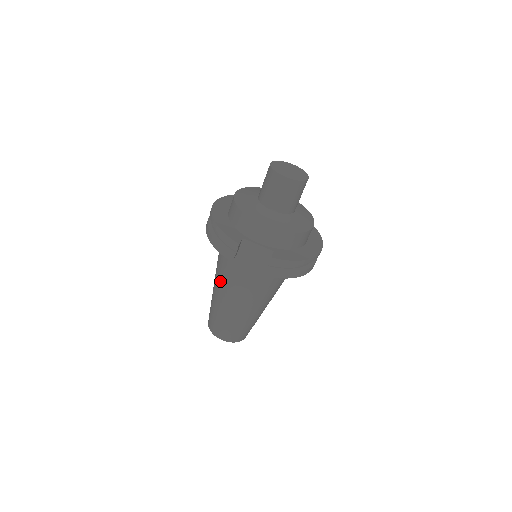
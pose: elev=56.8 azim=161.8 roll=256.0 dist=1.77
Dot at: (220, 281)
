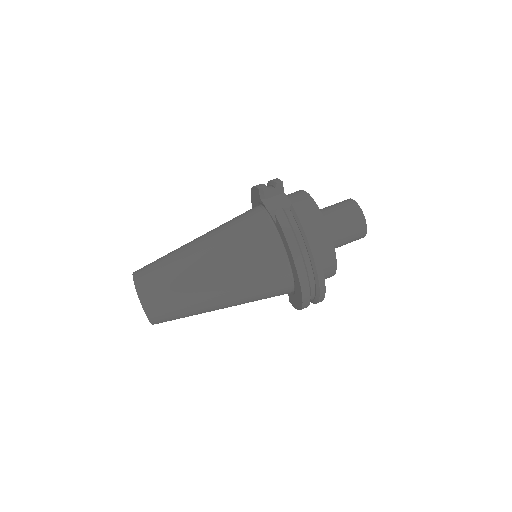
Dot at: occluded
